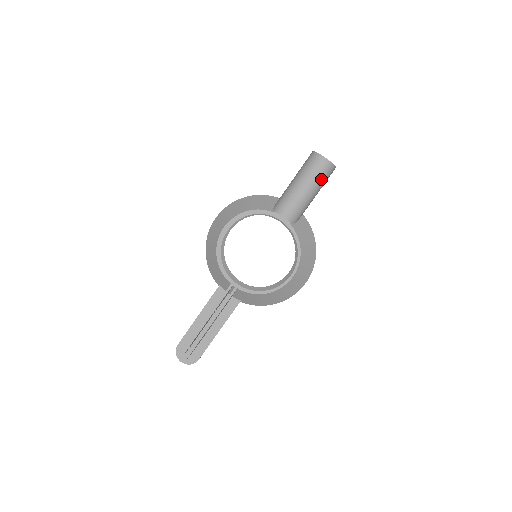
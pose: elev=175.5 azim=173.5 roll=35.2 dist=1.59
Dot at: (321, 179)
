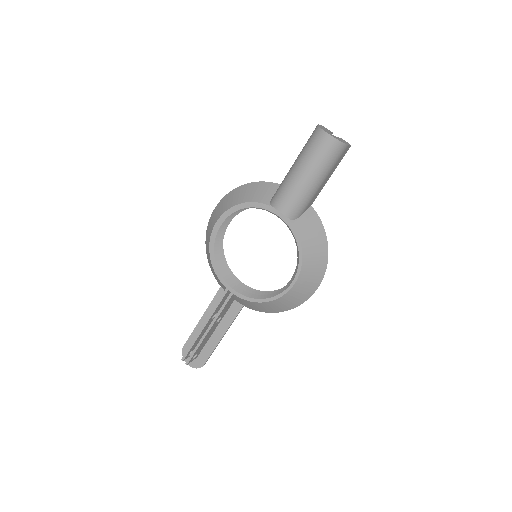
Dot at: (325, 163)
